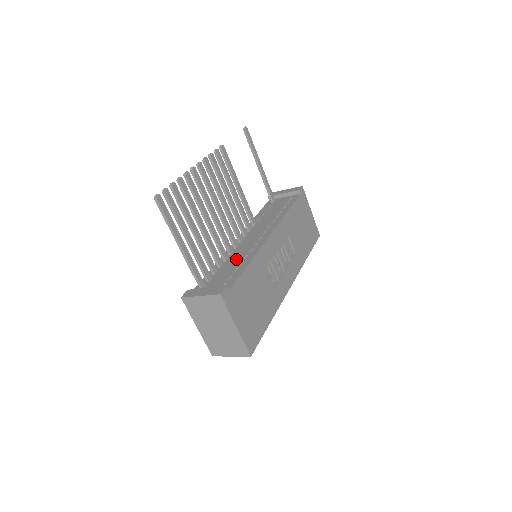
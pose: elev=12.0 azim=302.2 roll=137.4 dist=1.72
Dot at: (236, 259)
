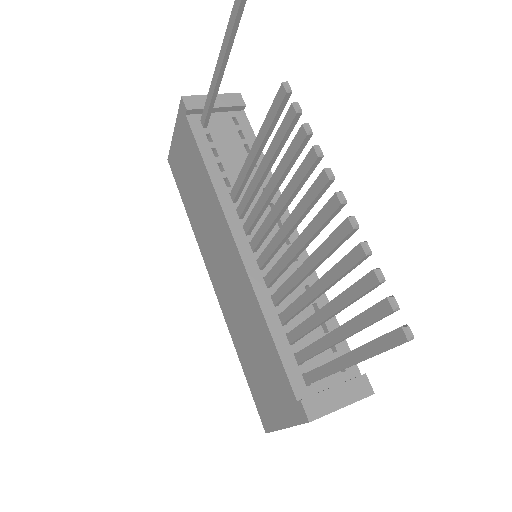
Dot at: occluded
